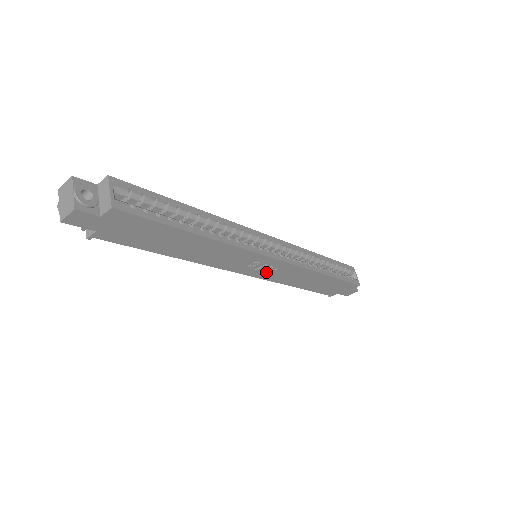
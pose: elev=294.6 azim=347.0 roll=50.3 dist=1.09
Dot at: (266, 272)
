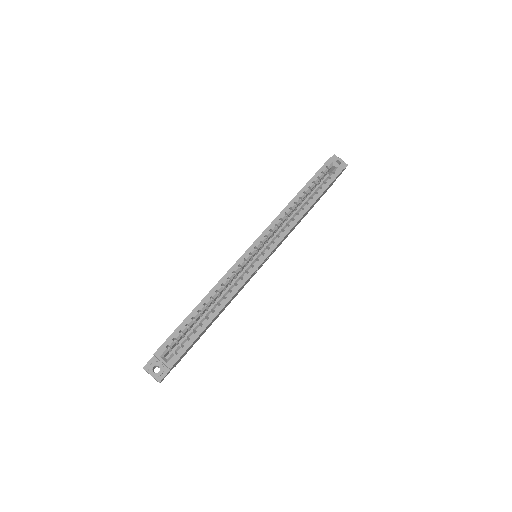
Dot at: occluded
